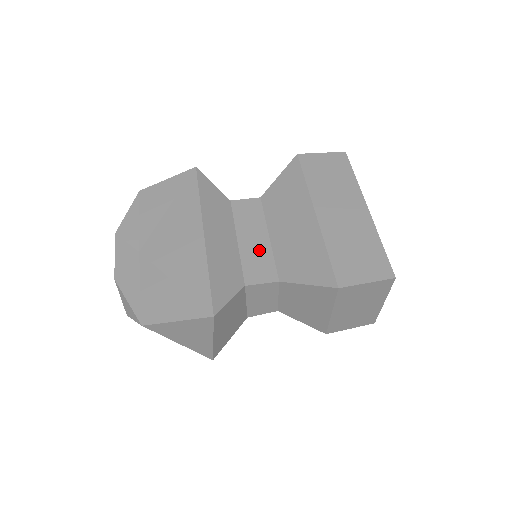
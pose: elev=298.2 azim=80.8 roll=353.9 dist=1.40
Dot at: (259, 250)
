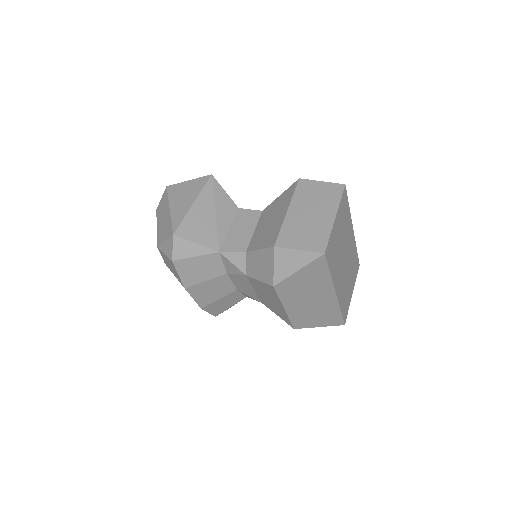
Dot at: occluded
